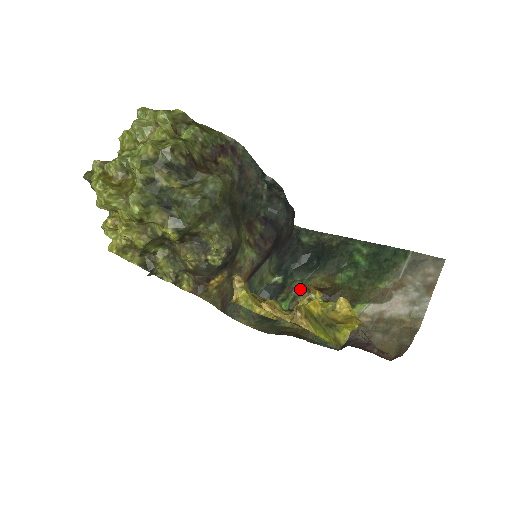
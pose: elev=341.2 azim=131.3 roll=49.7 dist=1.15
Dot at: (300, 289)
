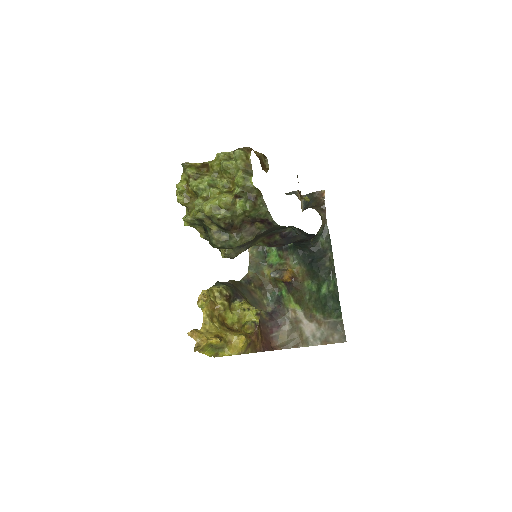
Dot at: (275, 277)
